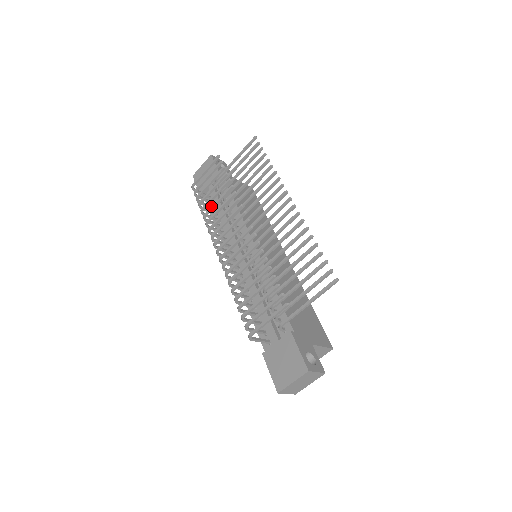
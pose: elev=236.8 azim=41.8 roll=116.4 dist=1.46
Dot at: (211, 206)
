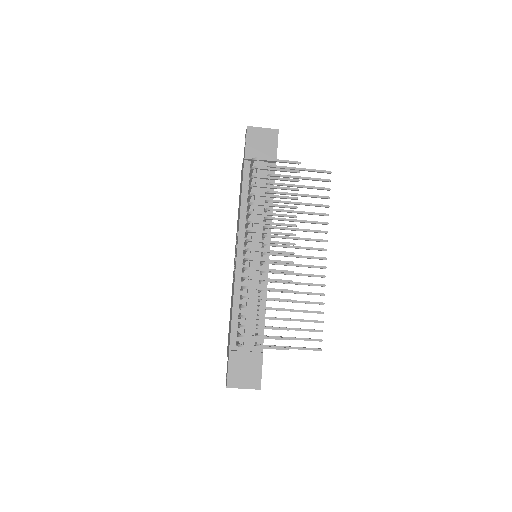
Dot at: occluded
